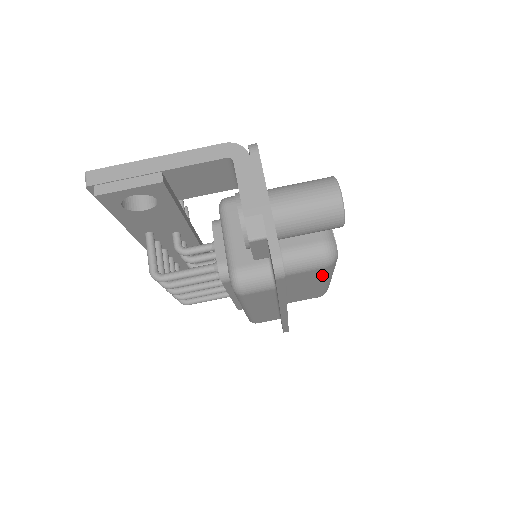
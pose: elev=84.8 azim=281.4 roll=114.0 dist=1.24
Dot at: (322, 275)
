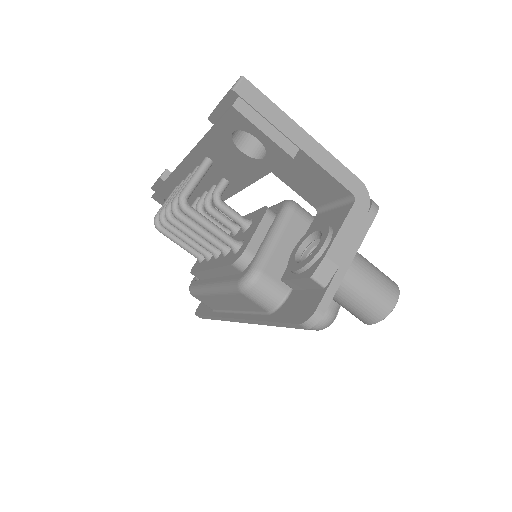
Dot at: occluded
